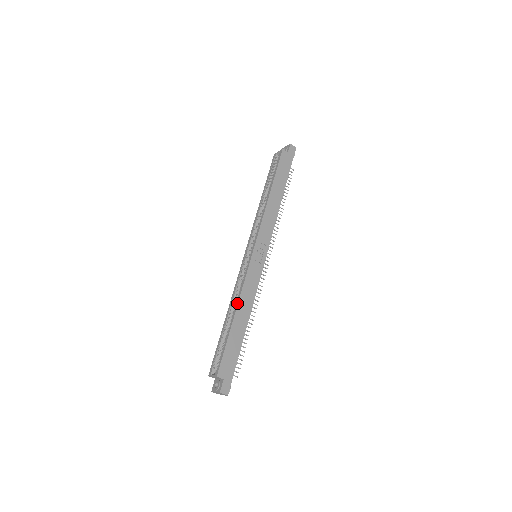
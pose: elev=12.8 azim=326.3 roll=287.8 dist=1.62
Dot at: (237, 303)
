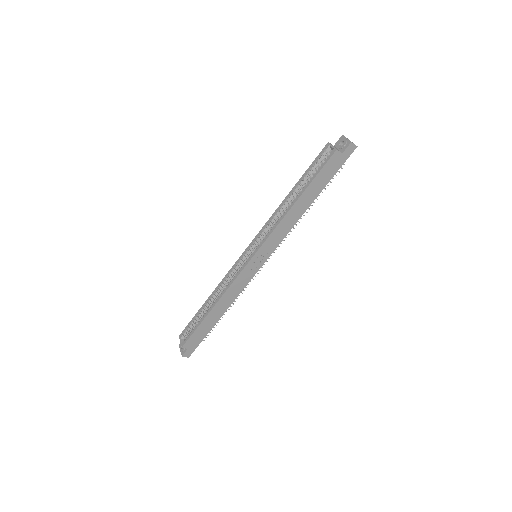
Dot at: (218, 299)
